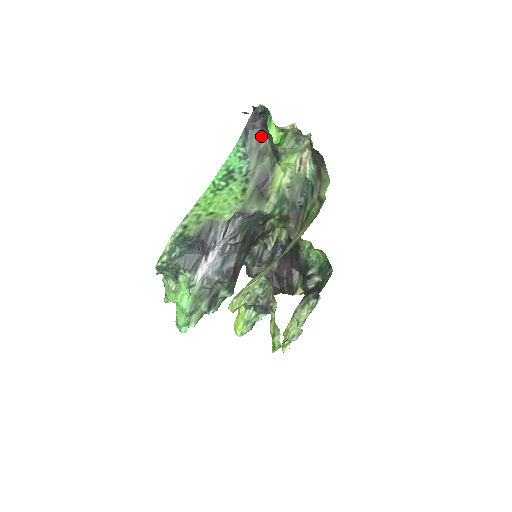
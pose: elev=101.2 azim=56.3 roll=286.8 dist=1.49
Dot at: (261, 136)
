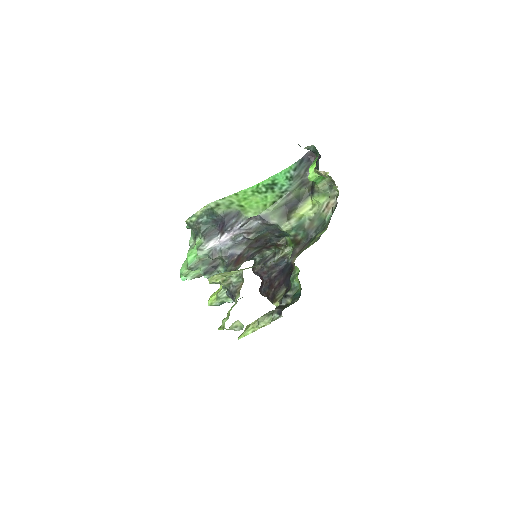
Dot at: occluded
